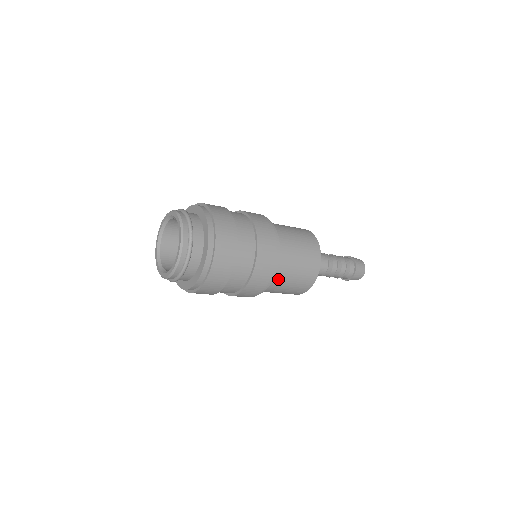
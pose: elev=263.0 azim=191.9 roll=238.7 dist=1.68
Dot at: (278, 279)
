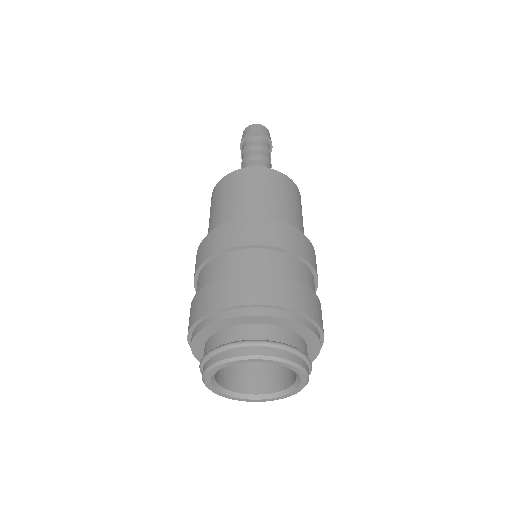
Dot at: occluded
